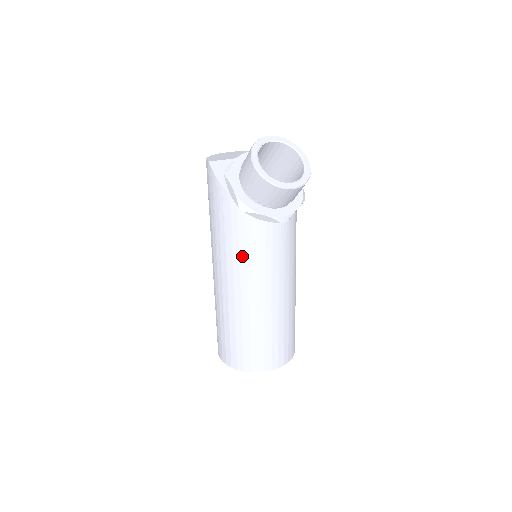
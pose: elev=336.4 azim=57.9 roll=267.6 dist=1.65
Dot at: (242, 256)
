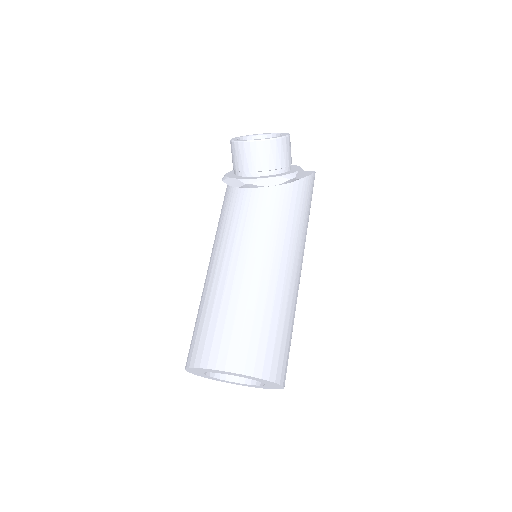
Dot at: (219, 228)
